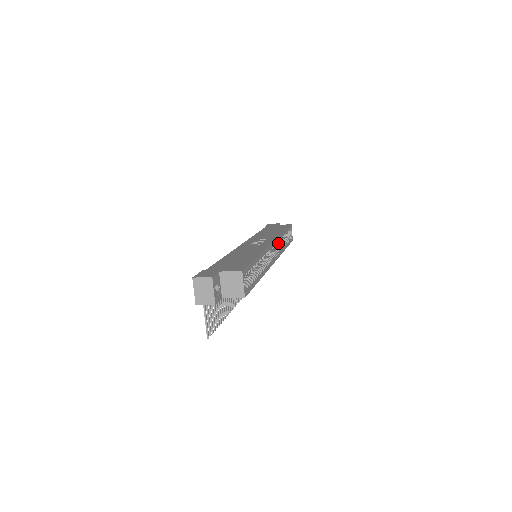
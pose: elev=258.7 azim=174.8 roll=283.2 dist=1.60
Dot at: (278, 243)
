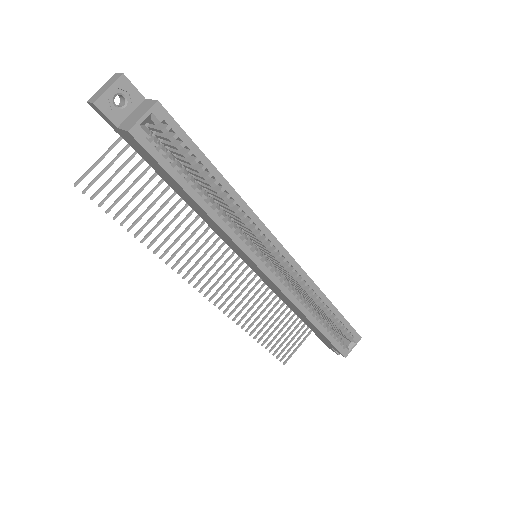
Dot at: (310, 306)
